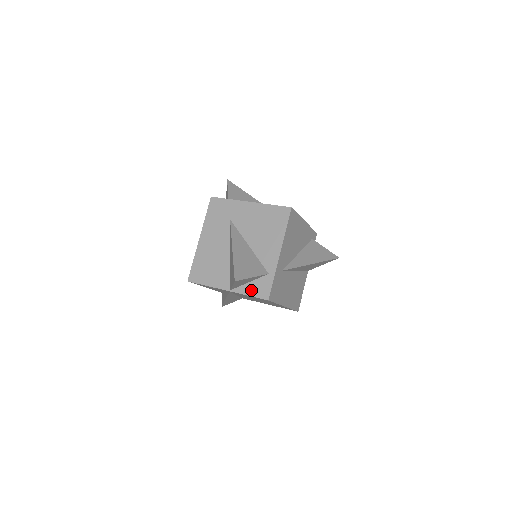
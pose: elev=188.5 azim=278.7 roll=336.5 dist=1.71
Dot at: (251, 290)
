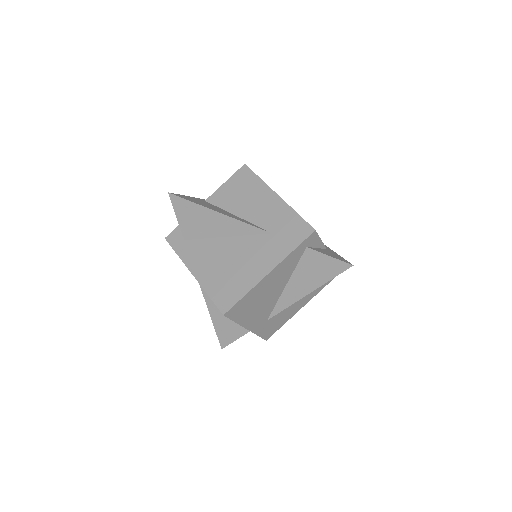
Dot at: occluded
